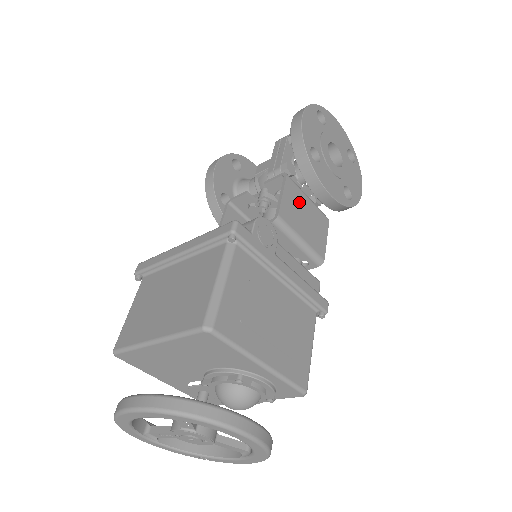
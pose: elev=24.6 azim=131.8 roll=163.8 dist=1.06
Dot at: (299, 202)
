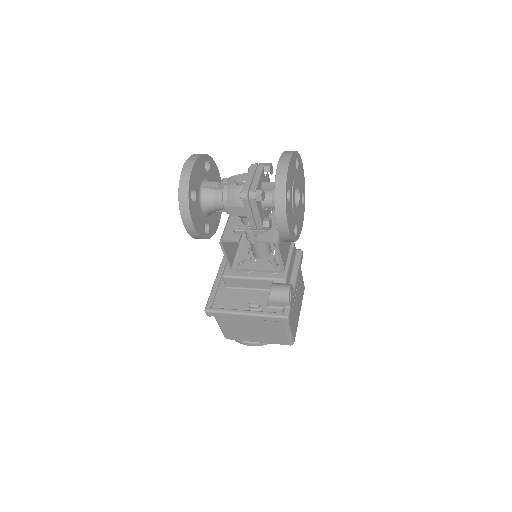
Dot at: occluded
